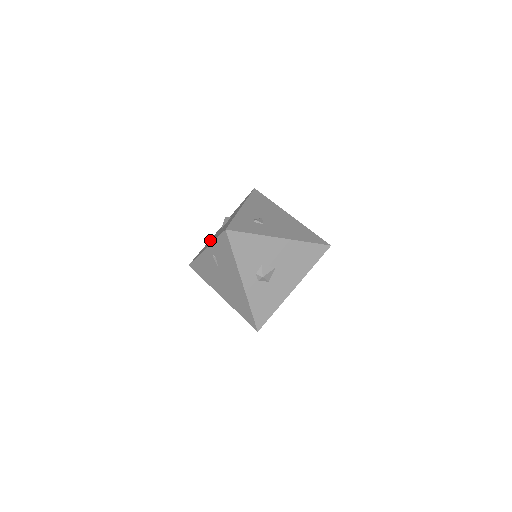
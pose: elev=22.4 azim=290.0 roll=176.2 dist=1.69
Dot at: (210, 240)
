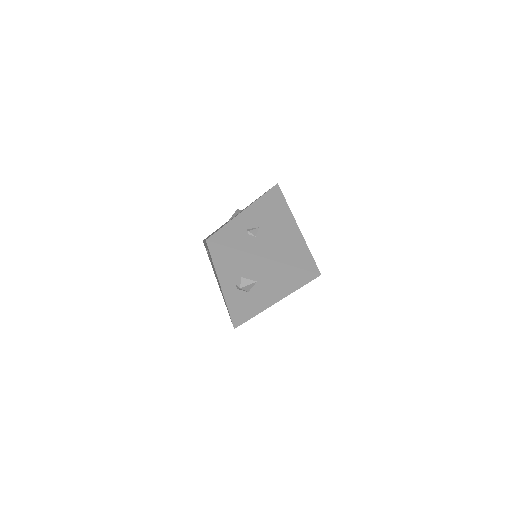
Dot at: (221, 226)
